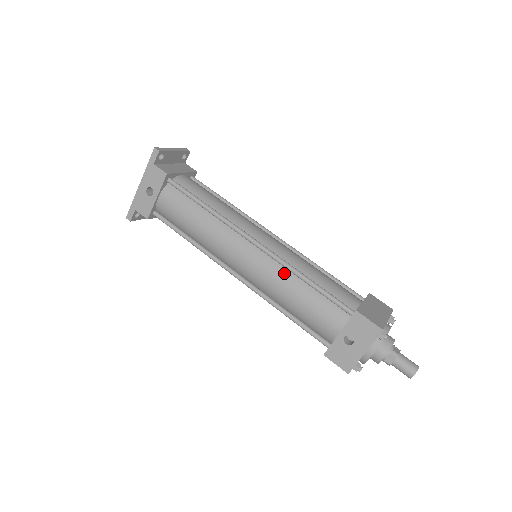
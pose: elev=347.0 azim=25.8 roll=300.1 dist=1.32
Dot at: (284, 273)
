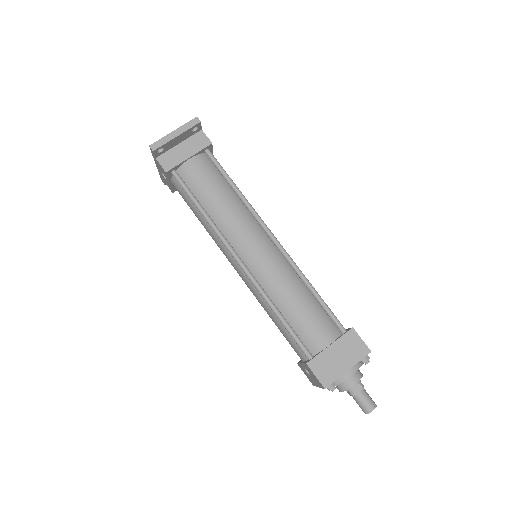
Dot at: (262, 297)
